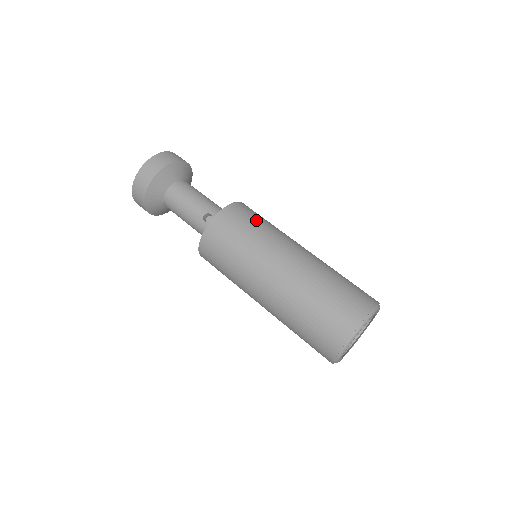
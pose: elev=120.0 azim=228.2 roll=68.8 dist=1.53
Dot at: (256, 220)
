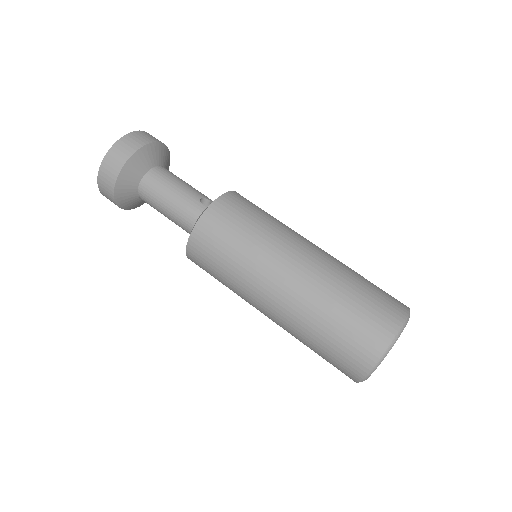
Dot at: occluded
